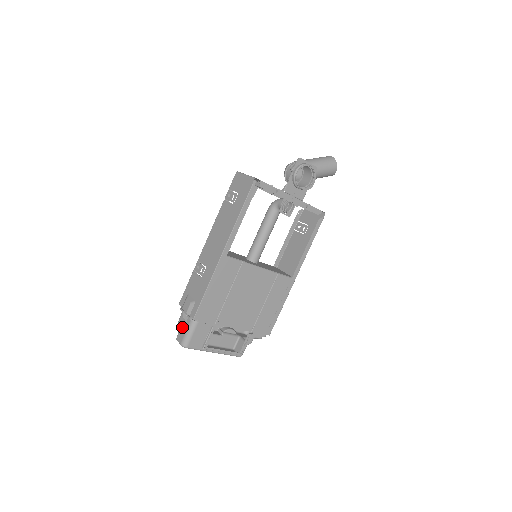
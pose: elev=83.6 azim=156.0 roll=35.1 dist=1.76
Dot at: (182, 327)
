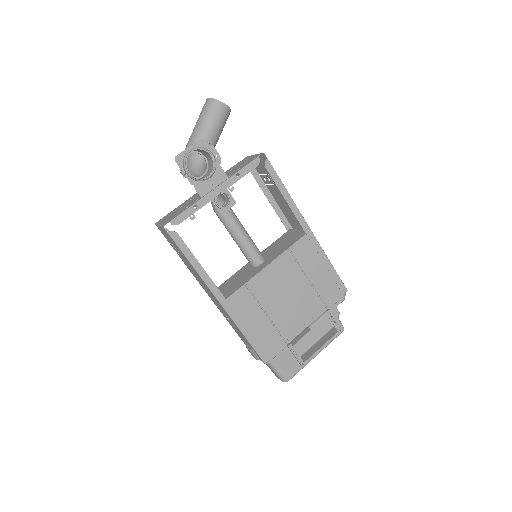
Dot at: occluded
